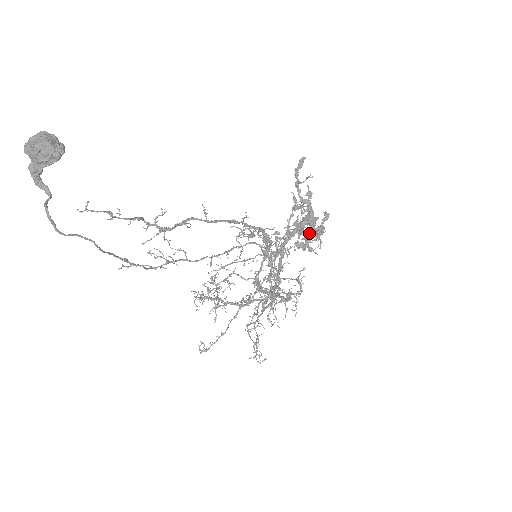
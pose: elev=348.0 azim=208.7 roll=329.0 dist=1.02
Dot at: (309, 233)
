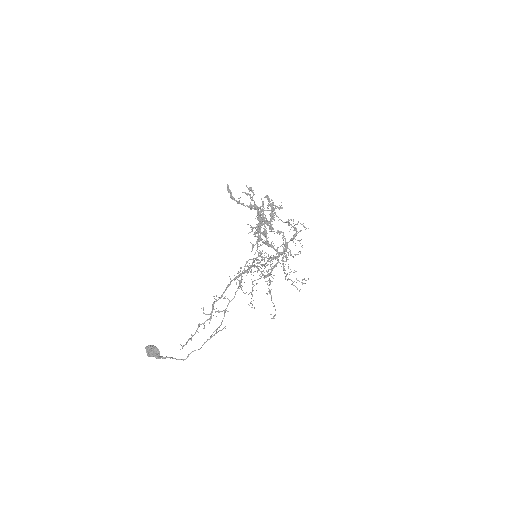
Dot at: (265, 233)
